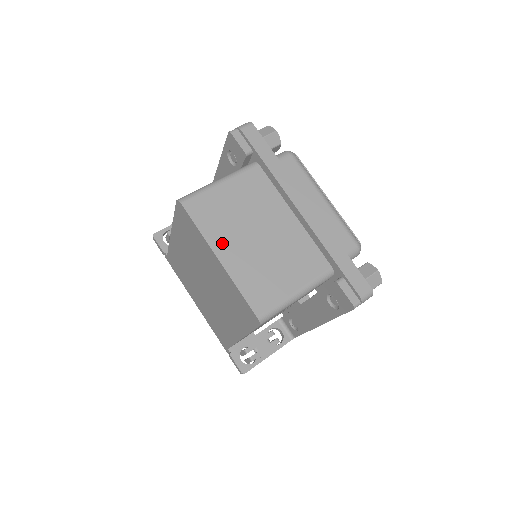
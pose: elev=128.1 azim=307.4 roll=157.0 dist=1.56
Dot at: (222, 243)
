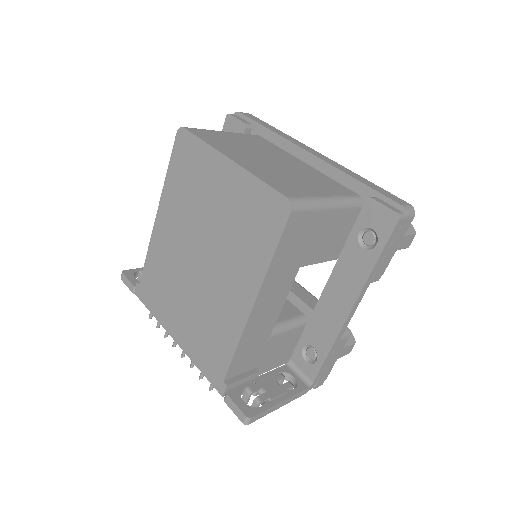
Dot at: (232, 153)
